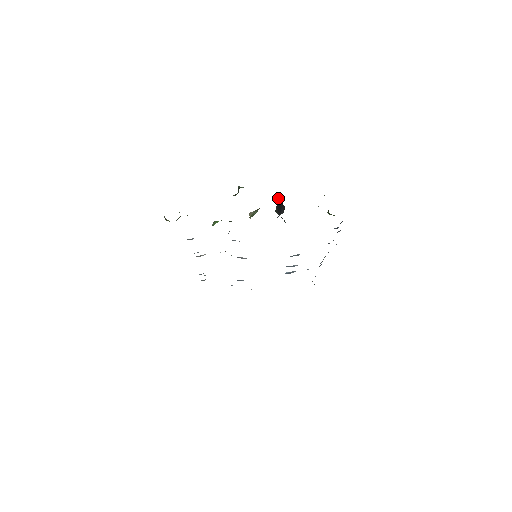
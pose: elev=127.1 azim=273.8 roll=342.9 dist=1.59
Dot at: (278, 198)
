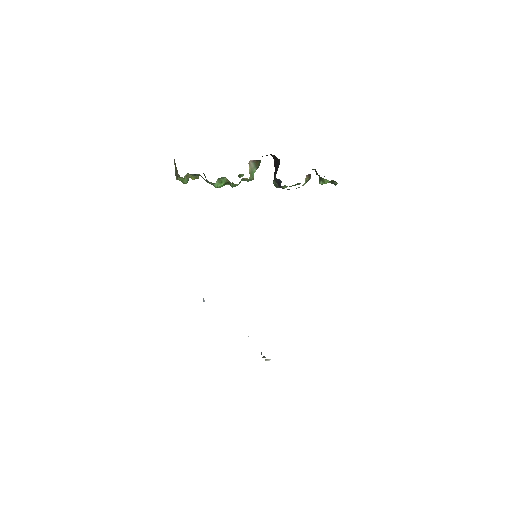
Dot at: (275, 162)
